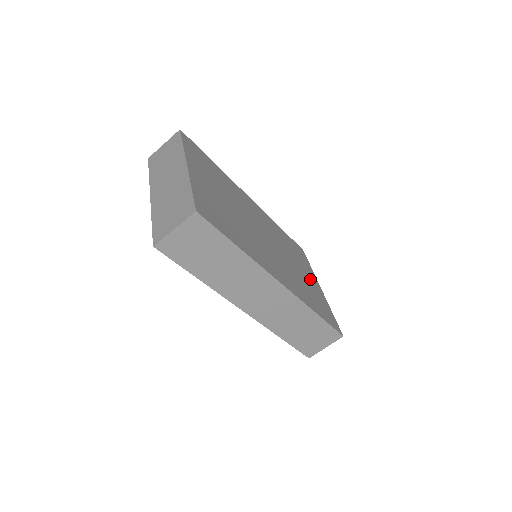
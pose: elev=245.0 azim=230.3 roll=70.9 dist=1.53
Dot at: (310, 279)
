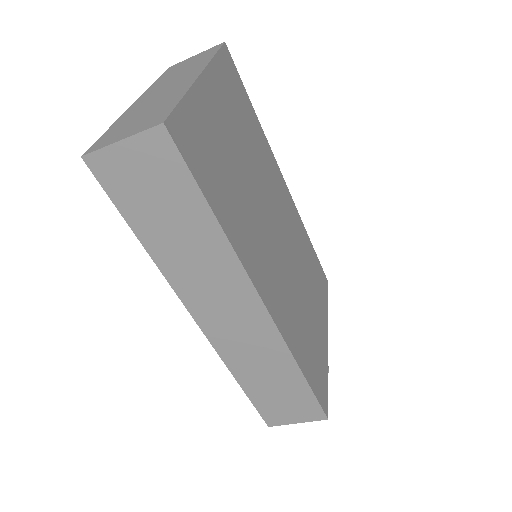
Dot at: (318, 320)
